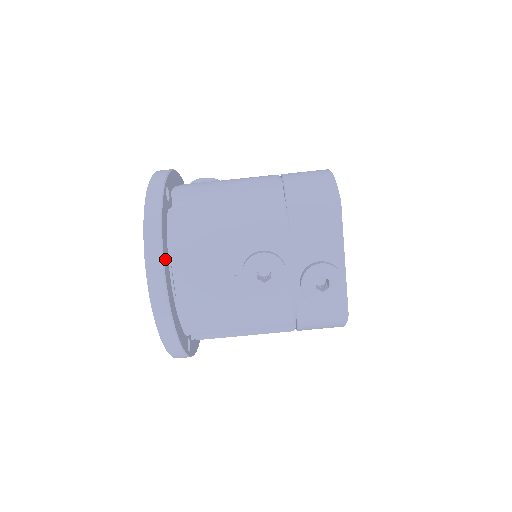
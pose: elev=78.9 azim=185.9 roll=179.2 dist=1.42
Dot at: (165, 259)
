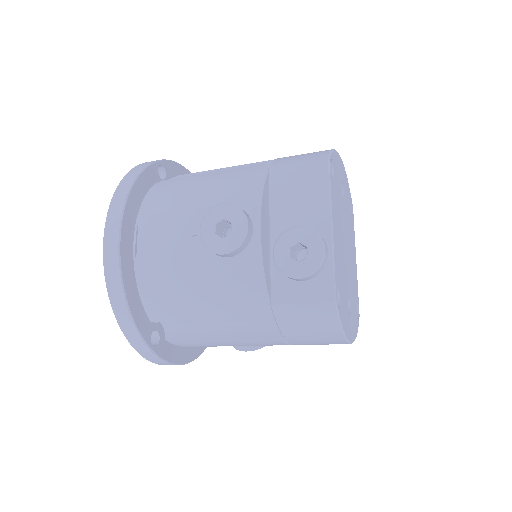
Dot at: (129, 213)
